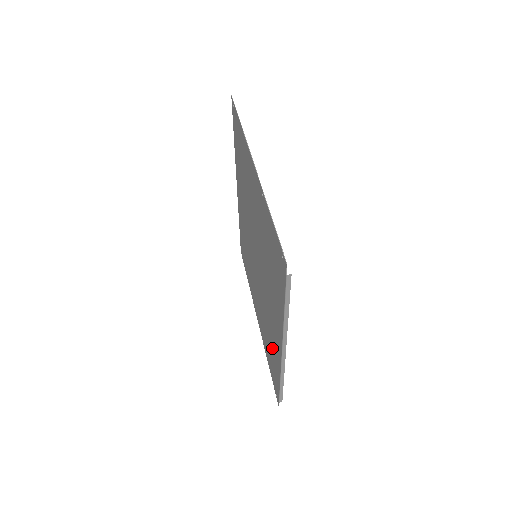
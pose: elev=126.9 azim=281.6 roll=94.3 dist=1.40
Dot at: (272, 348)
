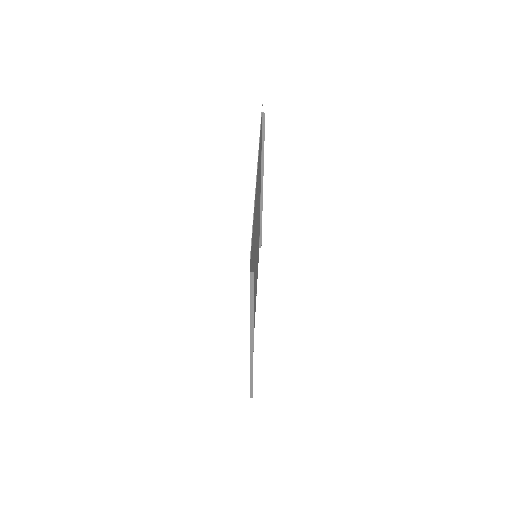
Dot at: occluded
